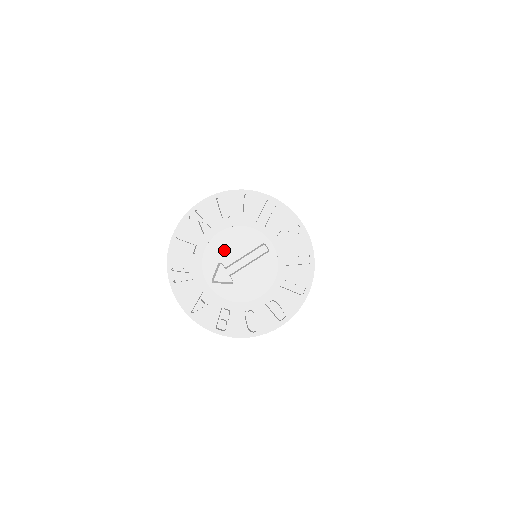
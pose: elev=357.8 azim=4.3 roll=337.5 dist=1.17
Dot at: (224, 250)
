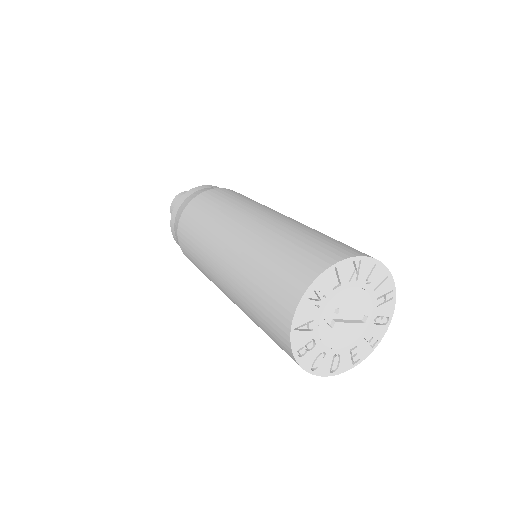
Dot at: (348, 302)
